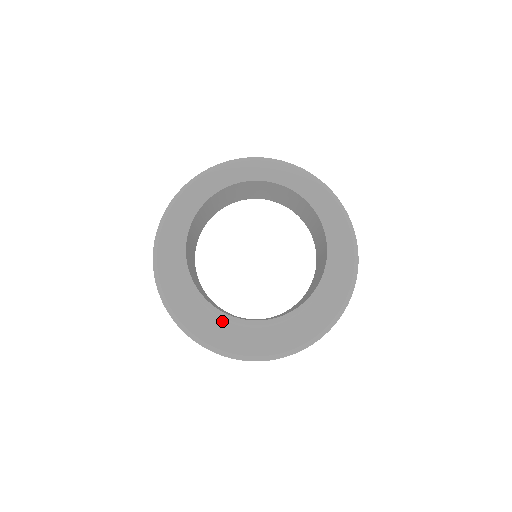
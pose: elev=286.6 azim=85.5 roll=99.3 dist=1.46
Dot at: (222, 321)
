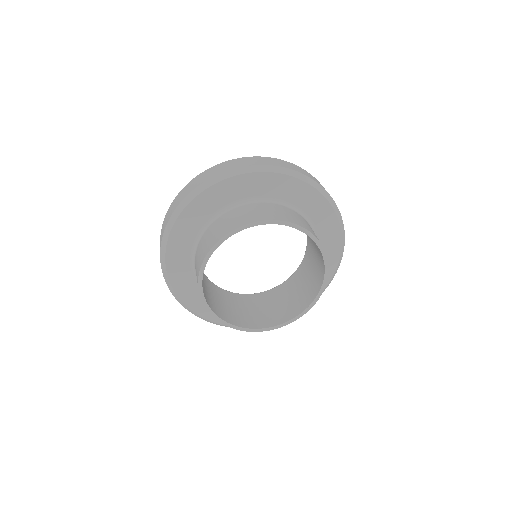
Dot at: occluded
